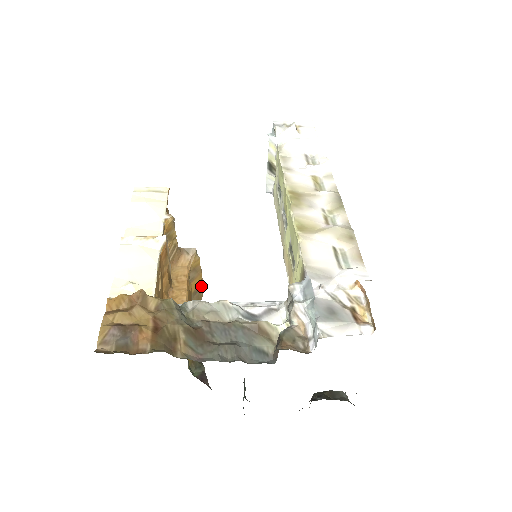
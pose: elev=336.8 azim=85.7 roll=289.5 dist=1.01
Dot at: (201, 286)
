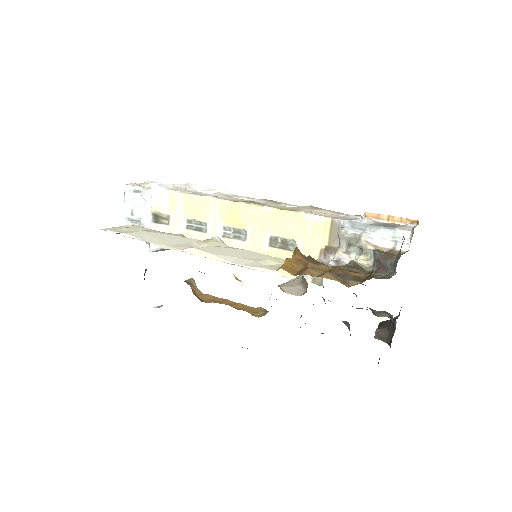
Dot at: occluded
